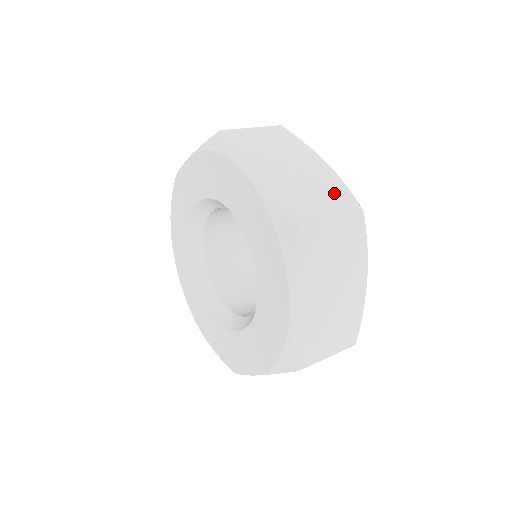
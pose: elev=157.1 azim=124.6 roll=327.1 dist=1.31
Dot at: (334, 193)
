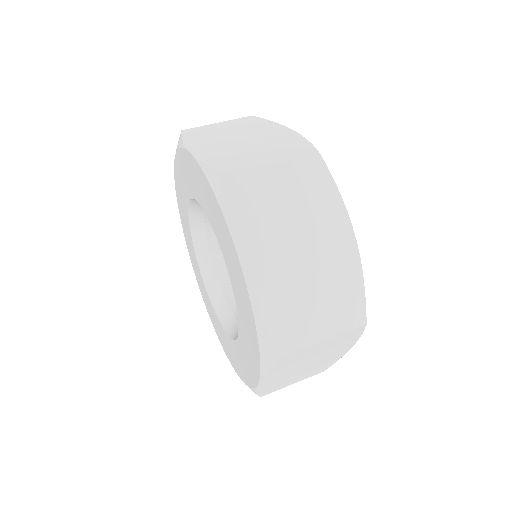
Dot at: (343, 295)
